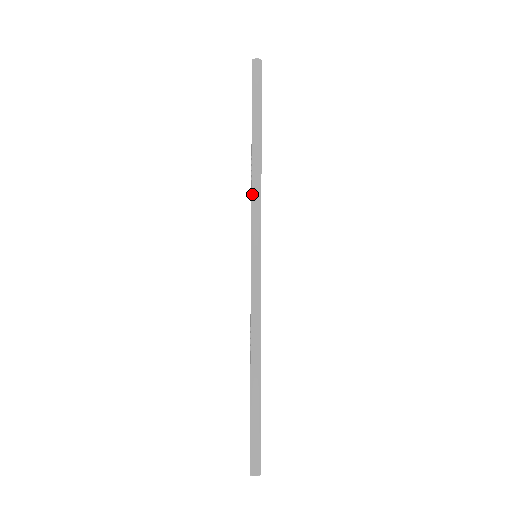
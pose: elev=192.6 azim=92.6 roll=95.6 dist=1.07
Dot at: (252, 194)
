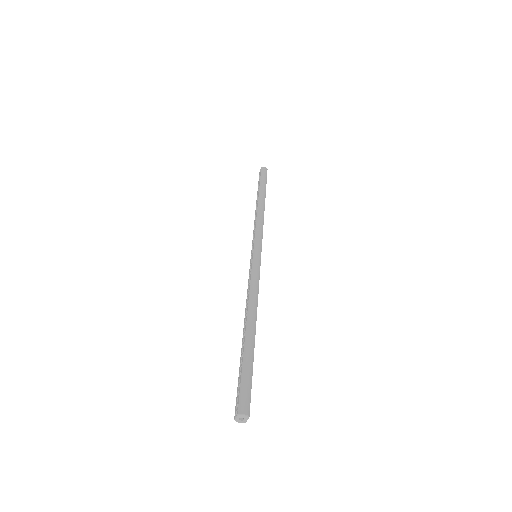
Dot at: (257, 221)
